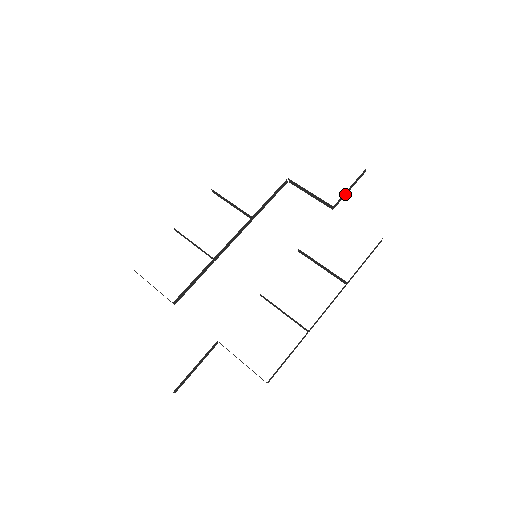
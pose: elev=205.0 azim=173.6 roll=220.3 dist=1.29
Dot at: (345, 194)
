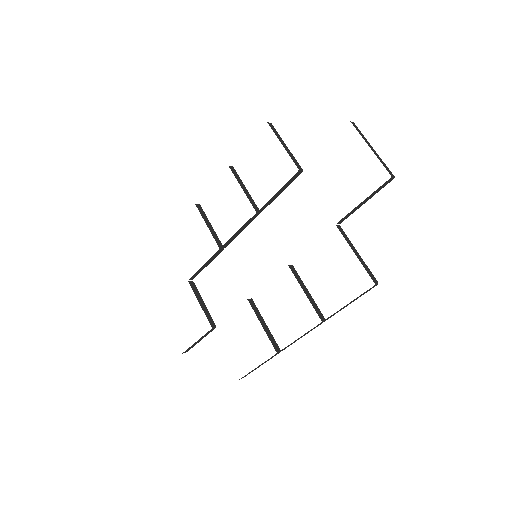
Dot at: (357, 208)
